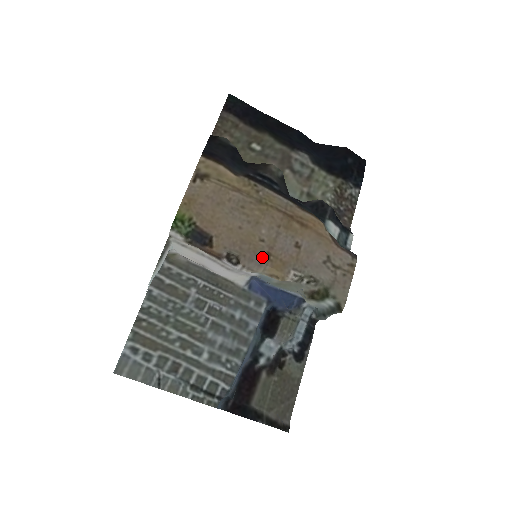
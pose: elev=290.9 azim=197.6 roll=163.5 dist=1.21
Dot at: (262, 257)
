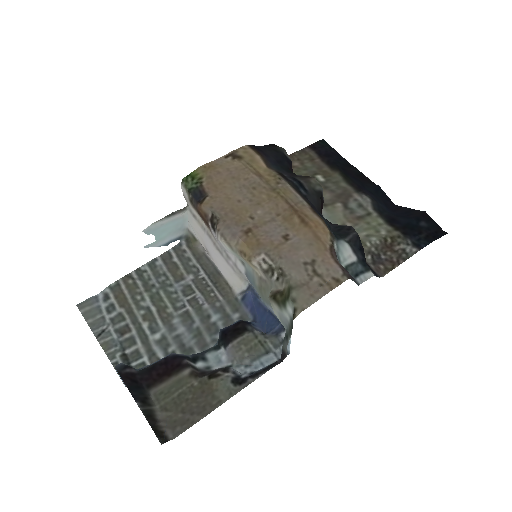
Dot at: (241, 229)
